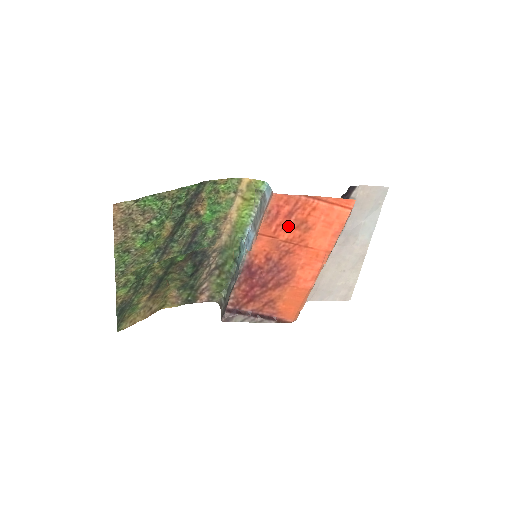
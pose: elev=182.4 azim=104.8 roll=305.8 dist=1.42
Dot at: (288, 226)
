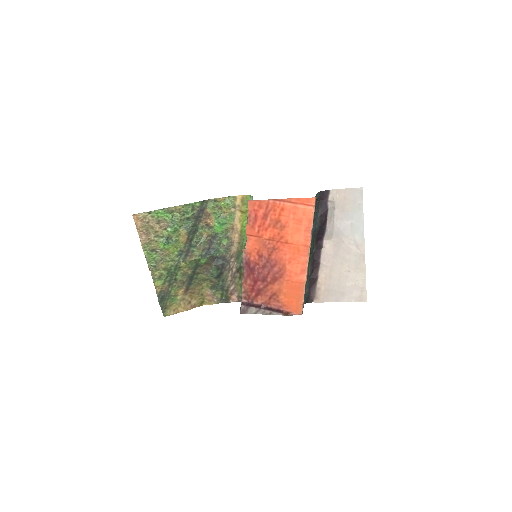
Dot at: (267, 226)
